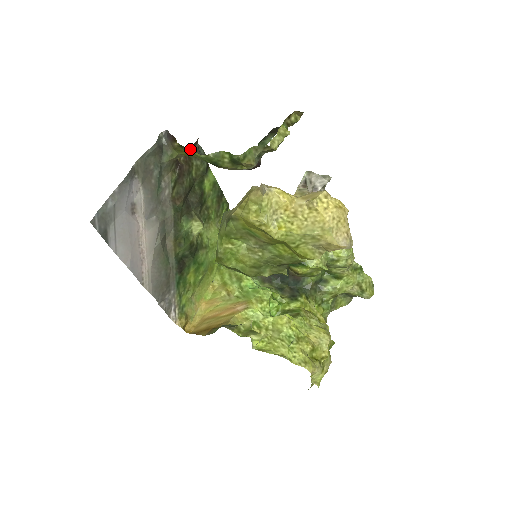
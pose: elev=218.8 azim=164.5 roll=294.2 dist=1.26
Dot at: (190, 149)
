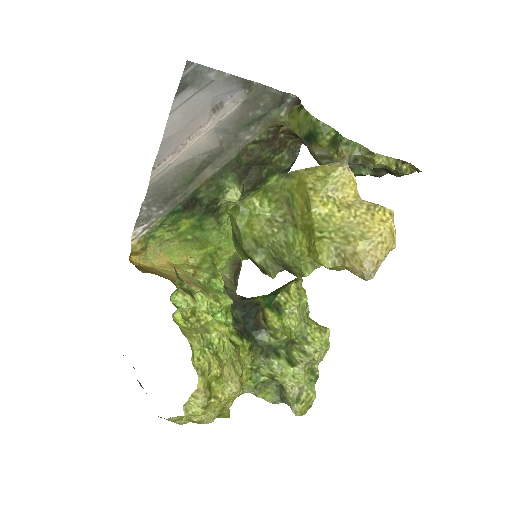
Dot at: (293, 138)
